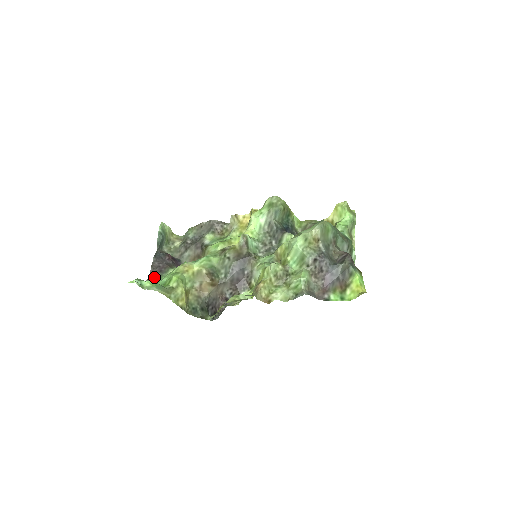
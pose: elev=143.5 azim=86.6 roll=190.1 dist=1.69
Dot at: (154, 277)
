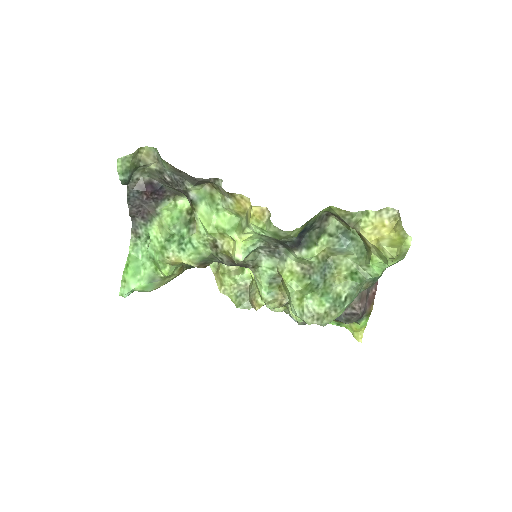
Dot at: (138, 228)
